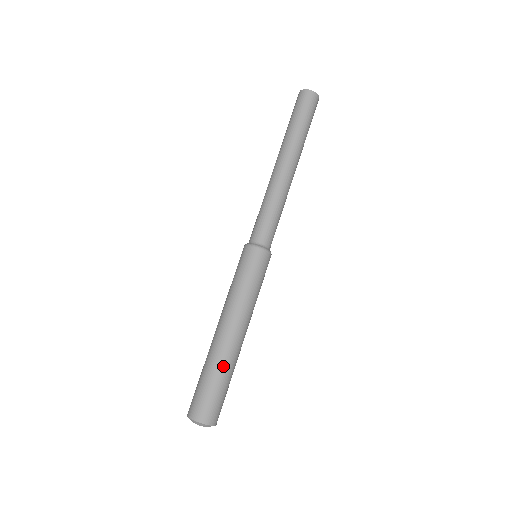
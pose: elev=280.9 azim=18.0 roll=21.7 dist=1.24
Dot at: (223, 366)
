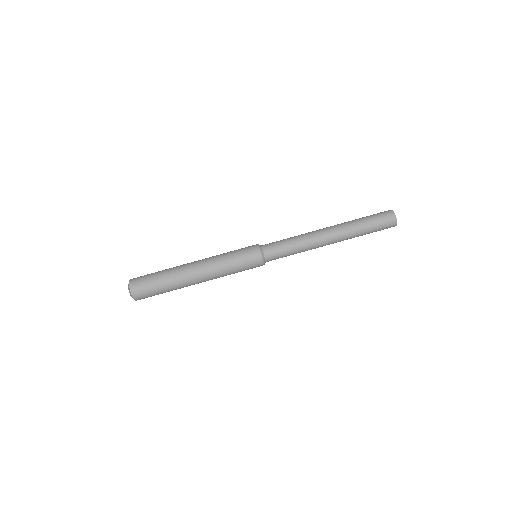
Dot at: (176, 289)
